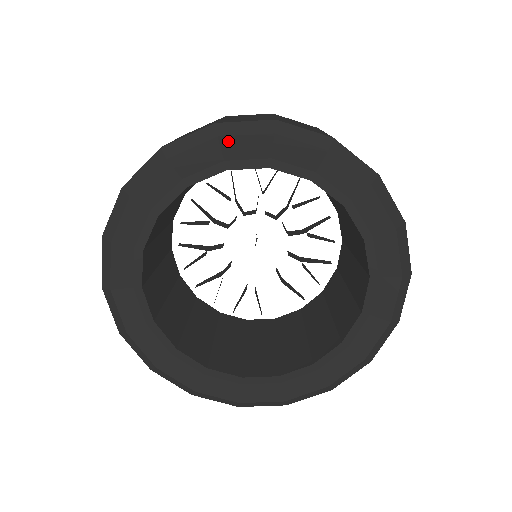
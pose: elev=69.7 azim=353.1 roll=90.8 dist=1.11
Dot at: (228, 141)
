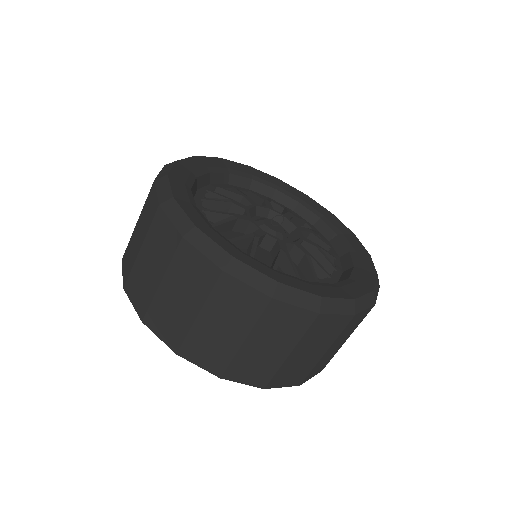
Dot at: occluded
